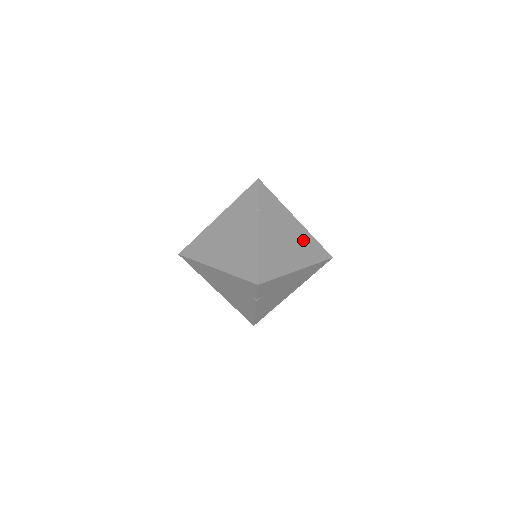
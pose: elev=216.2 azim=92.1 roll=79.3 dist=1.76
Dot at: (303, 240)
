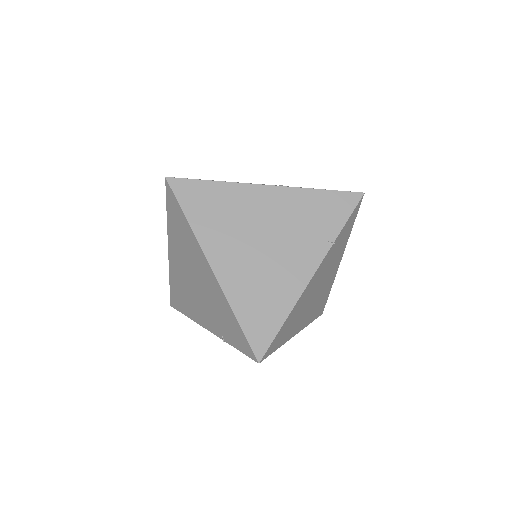
Dot at: occluded
